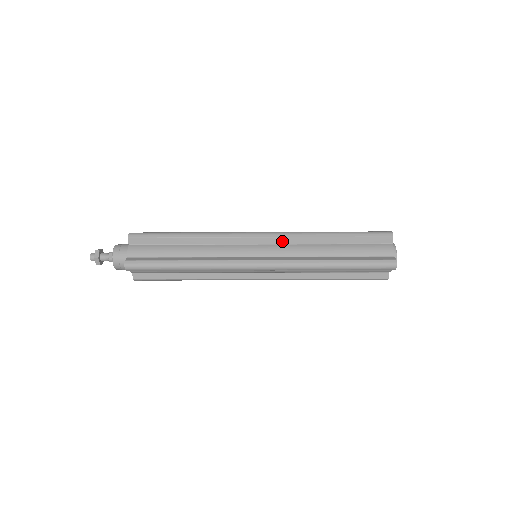
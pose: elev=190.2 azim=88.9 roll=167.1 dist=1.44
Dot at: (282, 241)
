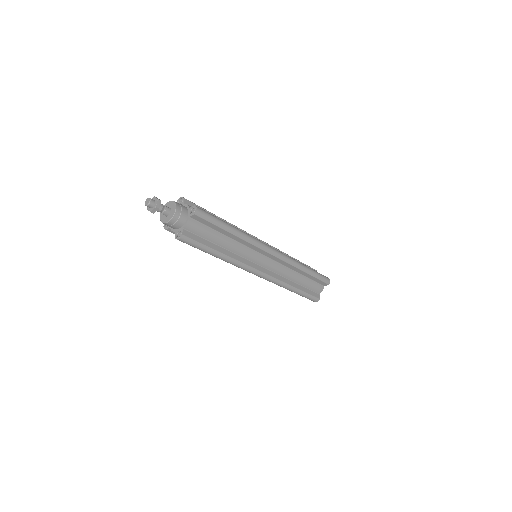
Dot at: occluded
